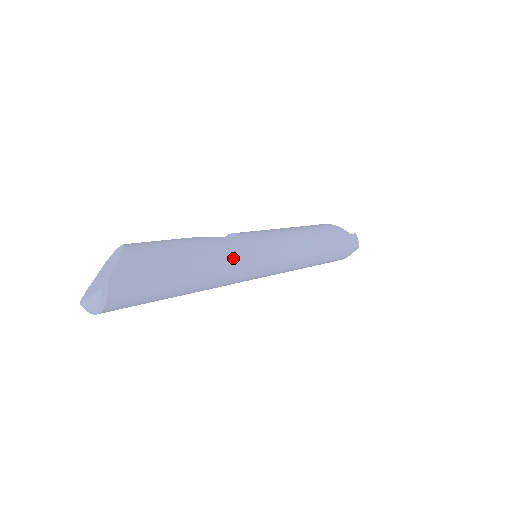
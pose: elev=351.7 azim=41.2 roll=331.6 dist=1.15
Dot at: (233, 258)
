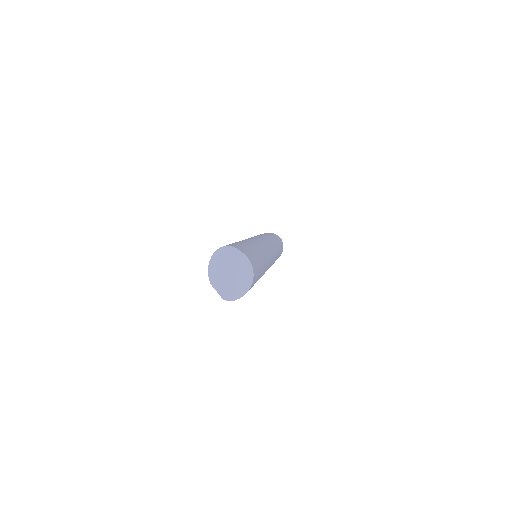
Dot at: (257, 242)
